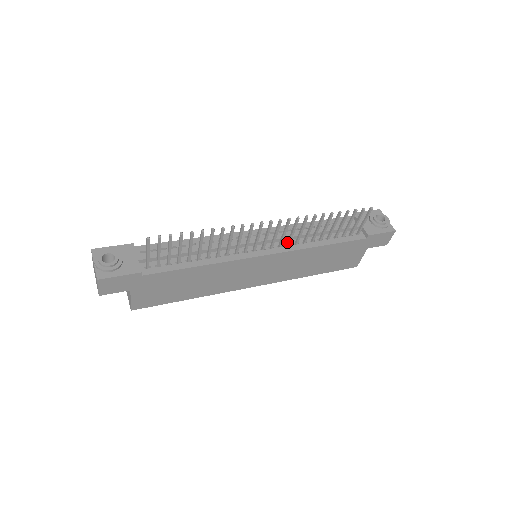
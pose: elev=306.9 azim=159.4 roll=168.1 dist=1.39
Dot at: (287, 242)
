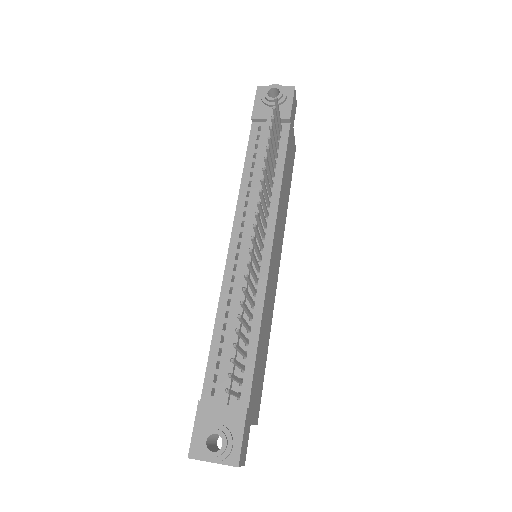
Dot at: (265, 215)
